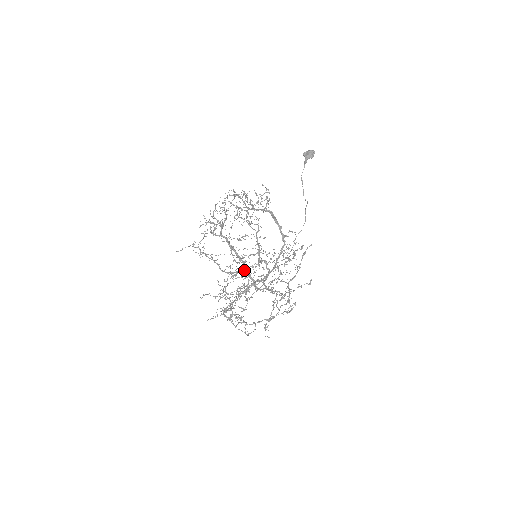
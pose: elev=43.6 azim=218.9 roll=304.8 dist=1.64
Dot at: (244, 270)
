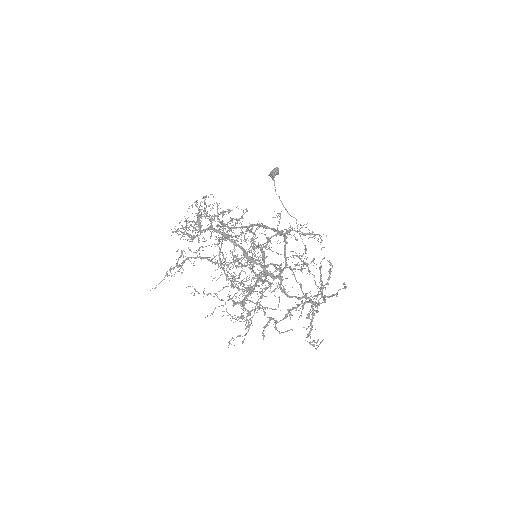
Dot at: (244, 255)
